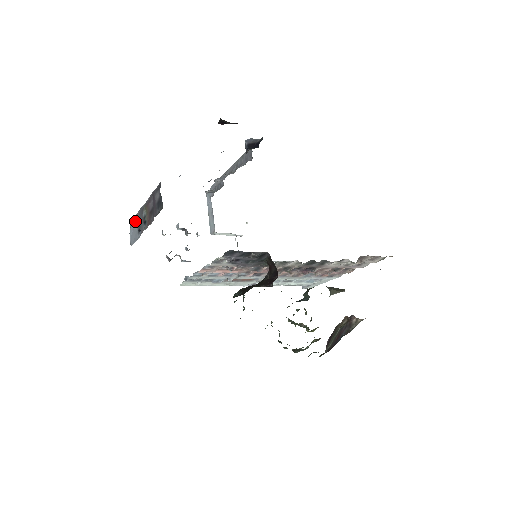
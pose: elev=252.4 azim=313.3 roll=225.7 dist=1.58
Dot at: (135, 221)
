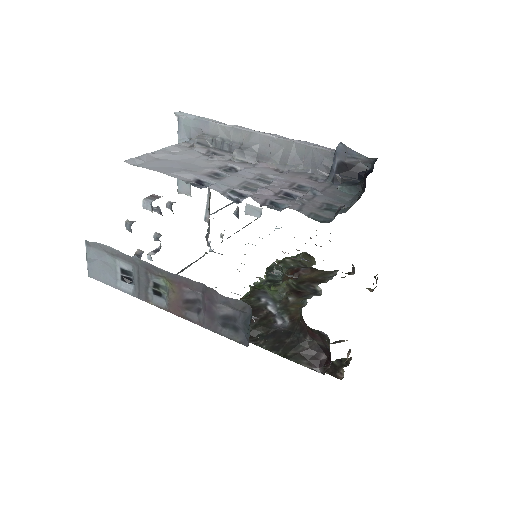
Dot at: (112, 255)
